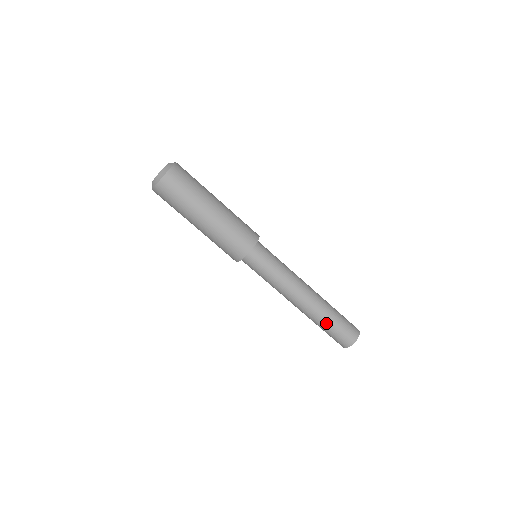
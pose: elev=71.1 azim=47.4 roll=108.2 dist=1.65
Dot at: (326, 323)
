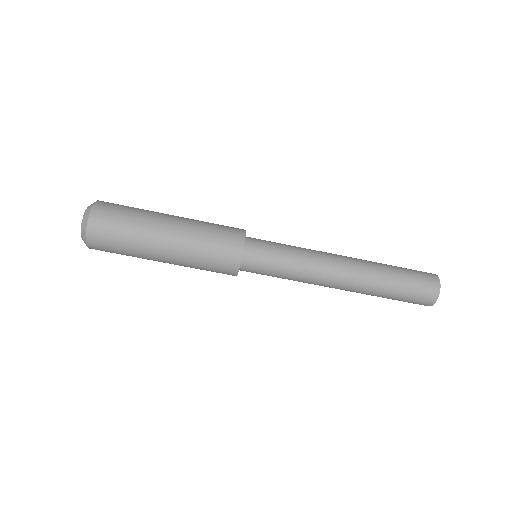
Dot at: (390, 284)
